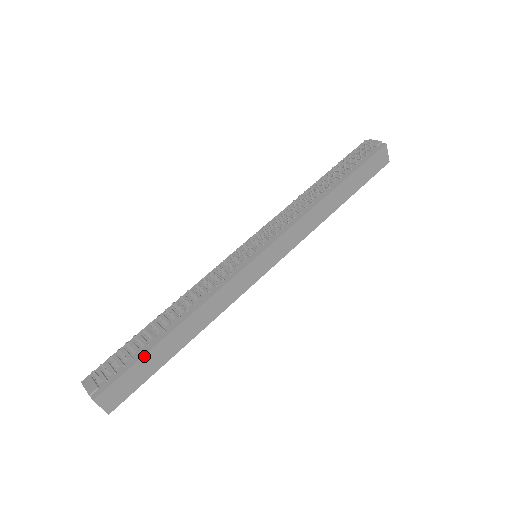
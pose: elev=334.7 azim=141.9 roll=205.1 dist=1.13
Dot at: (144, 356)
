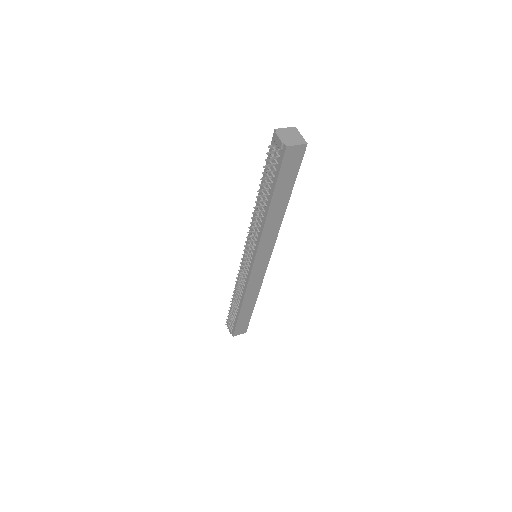
Dot at: (238, 320)
